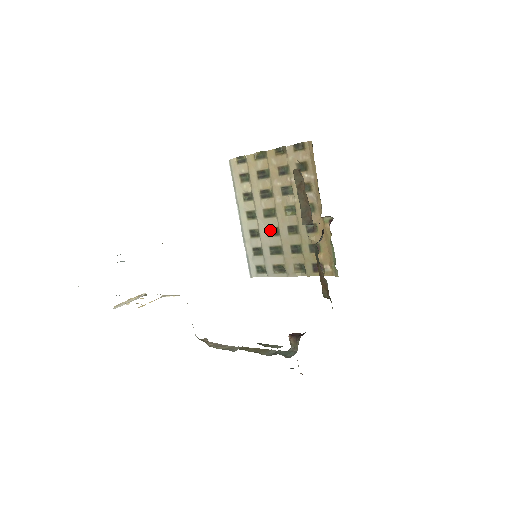
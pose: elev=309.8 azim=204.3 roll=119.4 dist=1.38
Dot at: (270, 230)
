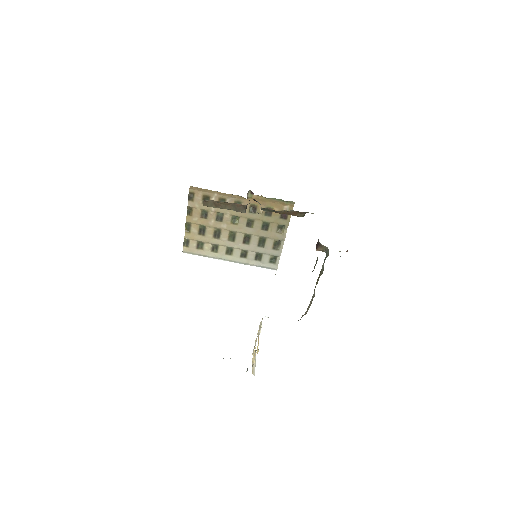
Dot at: (245, 241)
